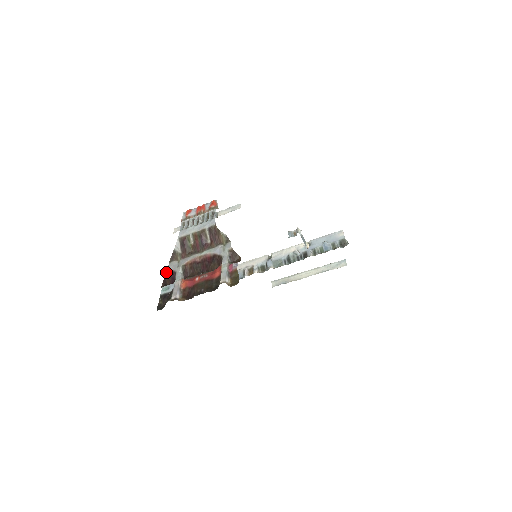
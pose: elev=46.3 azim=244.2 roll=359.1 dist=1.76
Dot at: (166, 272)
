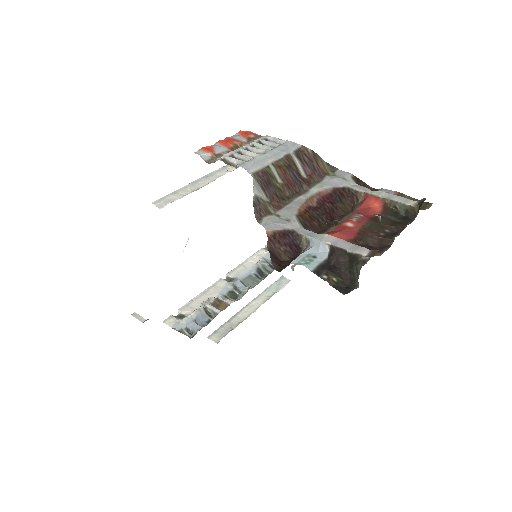
Dot at: (268, 238)
